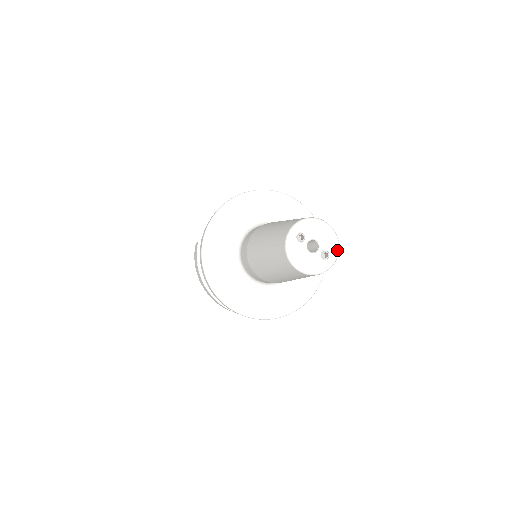
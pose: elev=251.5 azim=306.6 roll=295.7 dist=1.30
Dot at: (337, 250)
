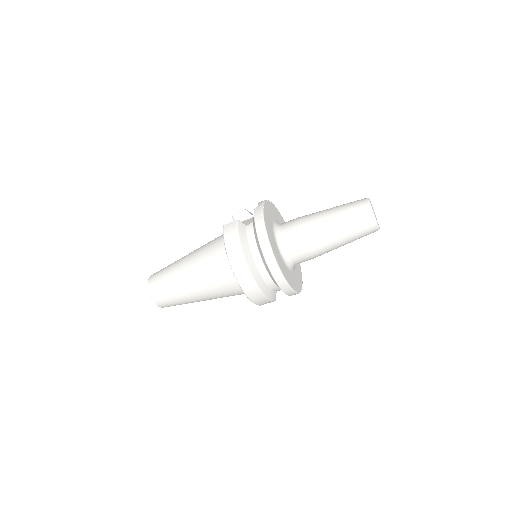
Dot at: occluded
